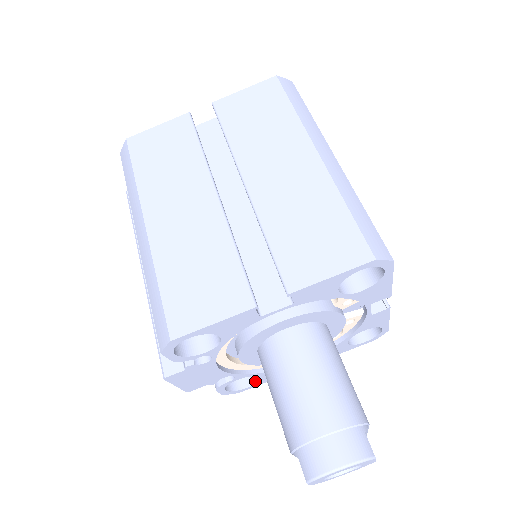
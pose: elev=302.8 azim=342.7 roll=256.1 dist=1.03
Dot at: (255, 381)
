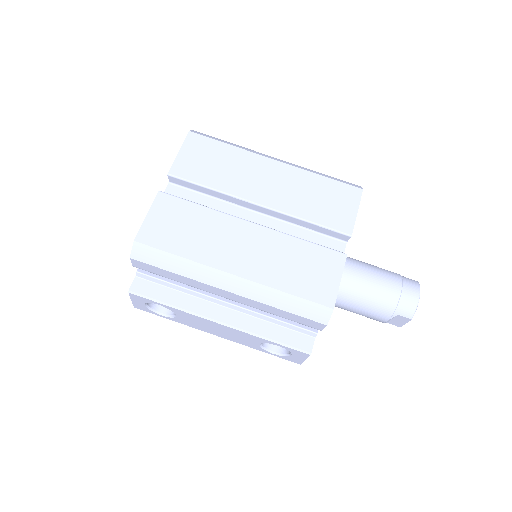
Dot at: occluded
